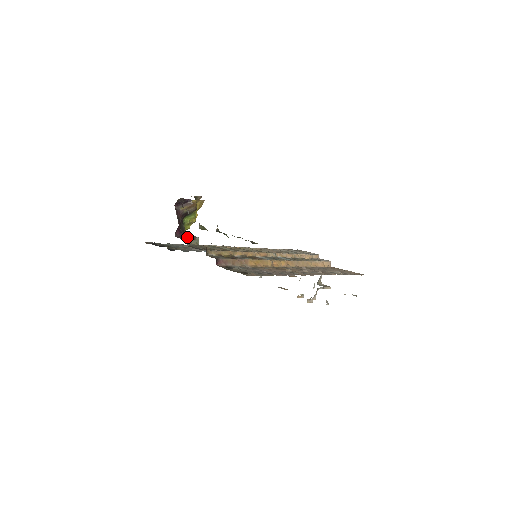
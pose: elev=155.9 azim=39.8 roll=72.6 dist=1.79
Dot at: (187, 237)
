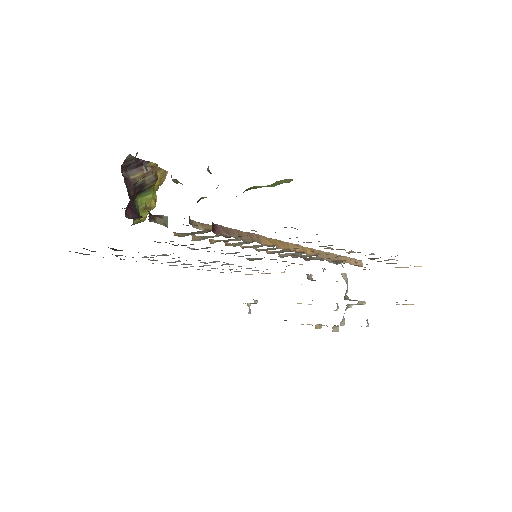
Dot at: (148, 211)
